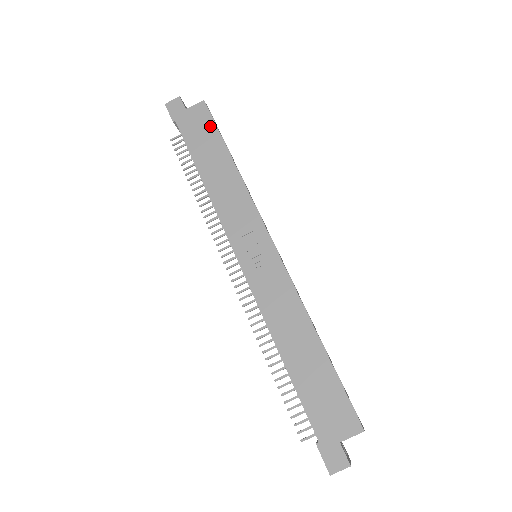
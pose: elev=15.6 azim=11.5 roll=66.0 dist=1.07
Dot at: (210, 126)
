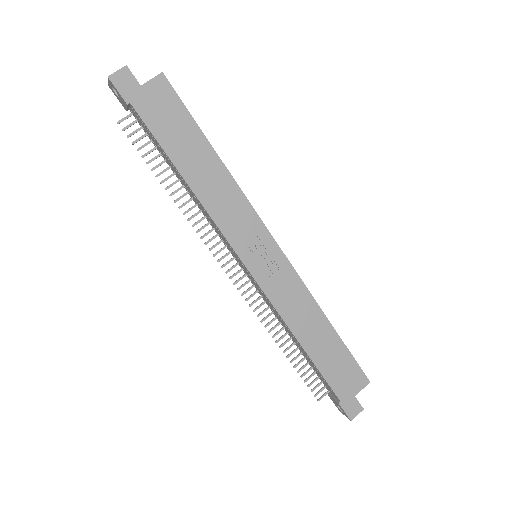
Dot at: (180, 111)
